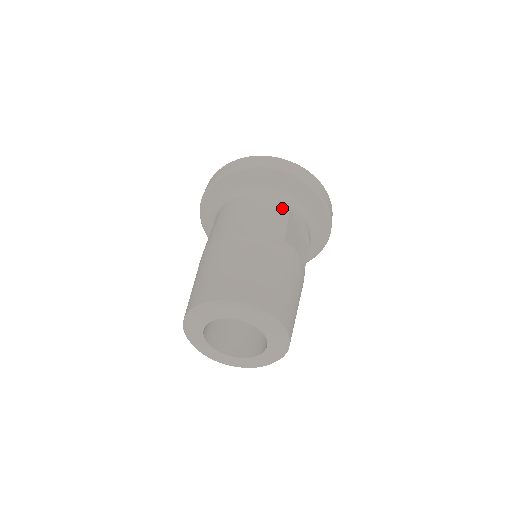
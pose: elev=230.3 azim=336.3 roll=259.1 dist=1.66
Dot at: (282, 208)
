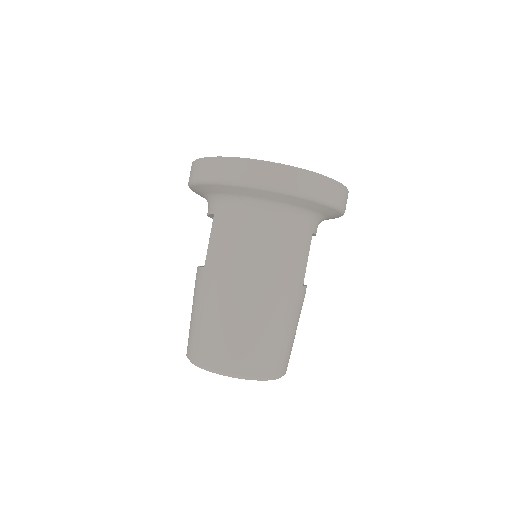
Dot at: (307, 237)
